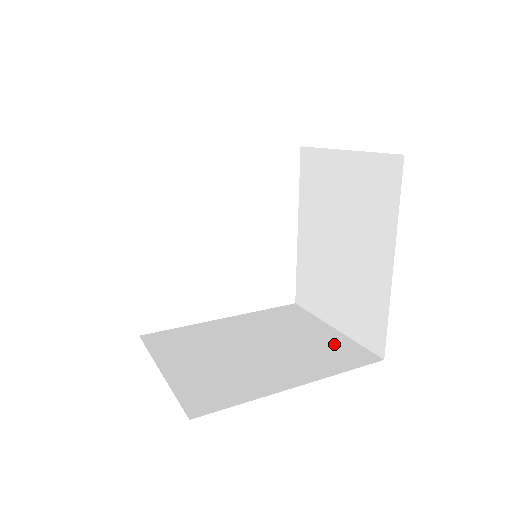
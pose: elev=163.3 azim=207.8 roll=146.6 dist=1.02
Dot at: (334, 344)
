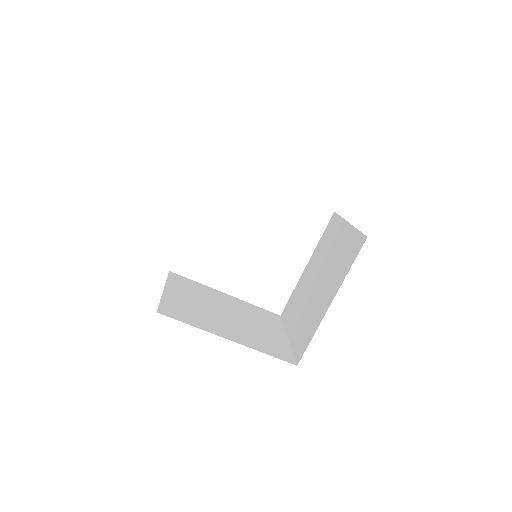
Dot at: (277, 342)
